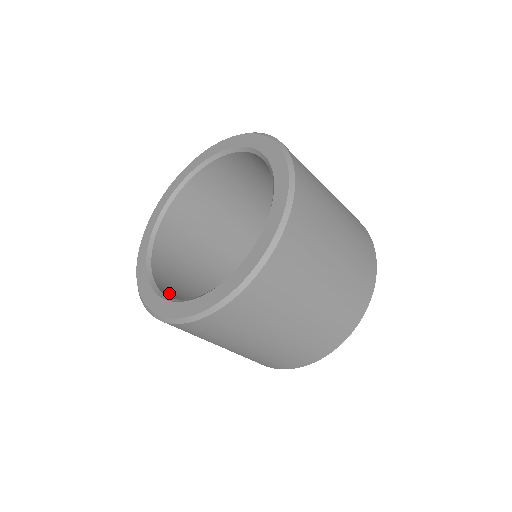
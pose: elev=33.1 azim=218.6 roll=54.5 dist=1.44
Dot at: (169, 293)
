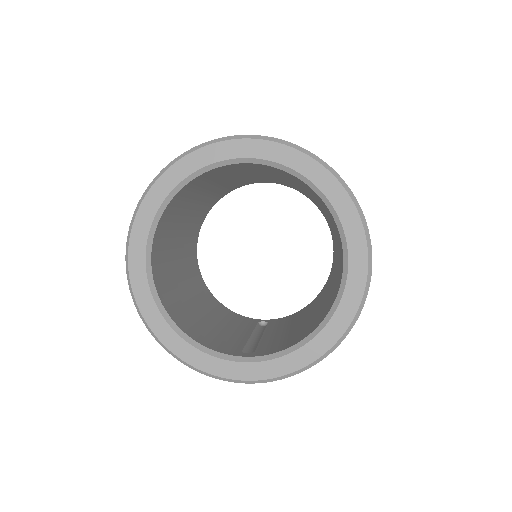
Dot at: (225, 348)
